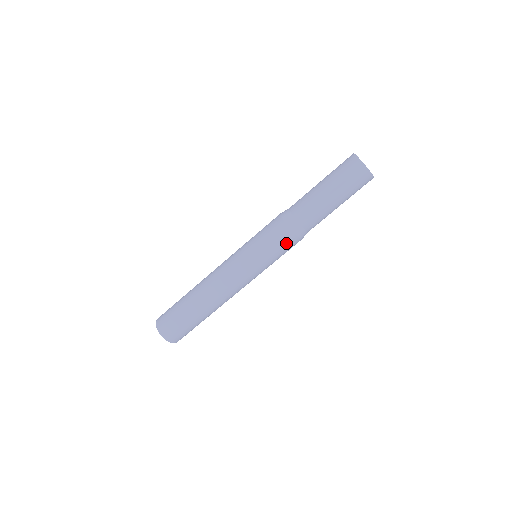
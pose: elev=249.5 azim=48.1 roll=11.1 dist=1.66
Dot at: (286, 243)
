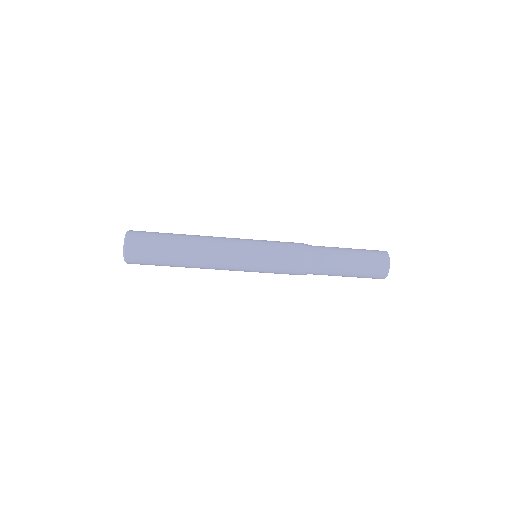
Dot at: (289, 273)
